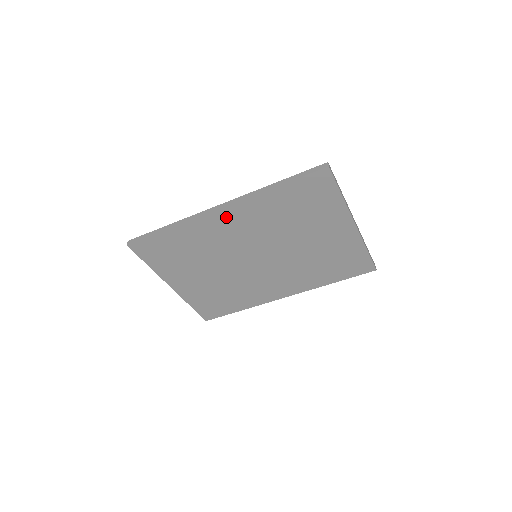
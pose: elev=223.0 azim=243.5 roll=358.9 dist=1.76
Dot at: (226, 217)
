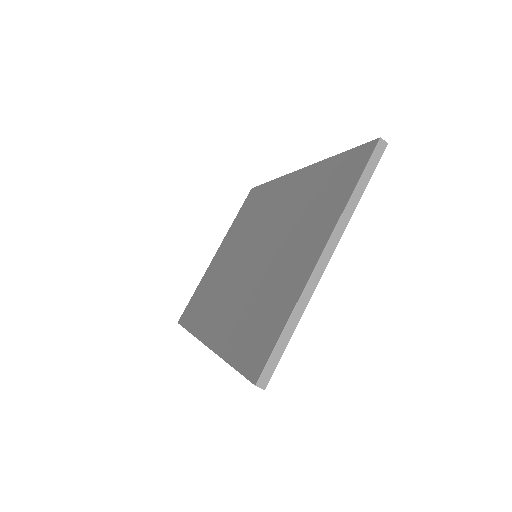
Dot at: occluded
